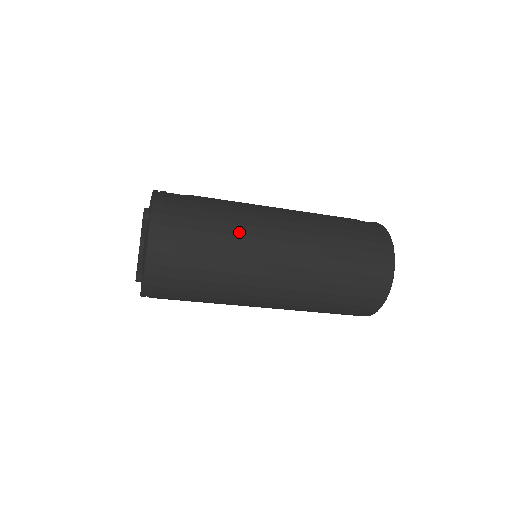
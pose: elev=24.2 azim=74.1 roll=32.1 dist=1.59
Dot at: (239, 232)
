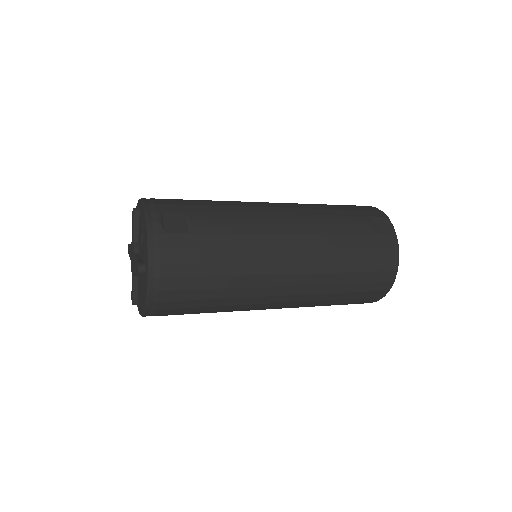
Dot at: (243, 284)
